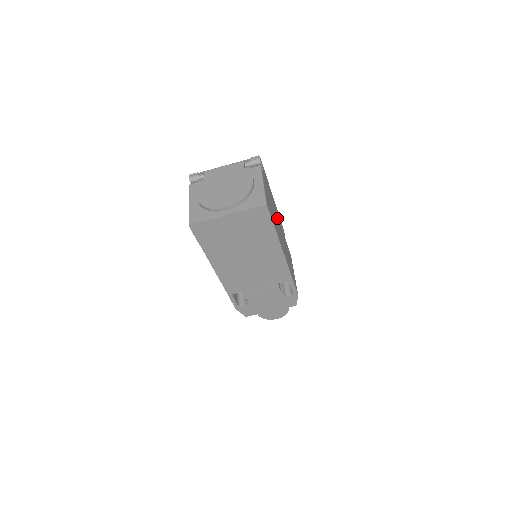
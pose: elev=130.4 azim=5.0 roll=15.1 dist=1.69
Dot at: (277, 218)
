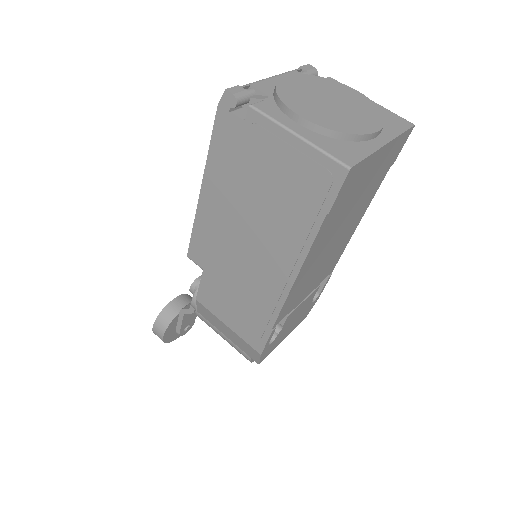
Dot at: occluded
